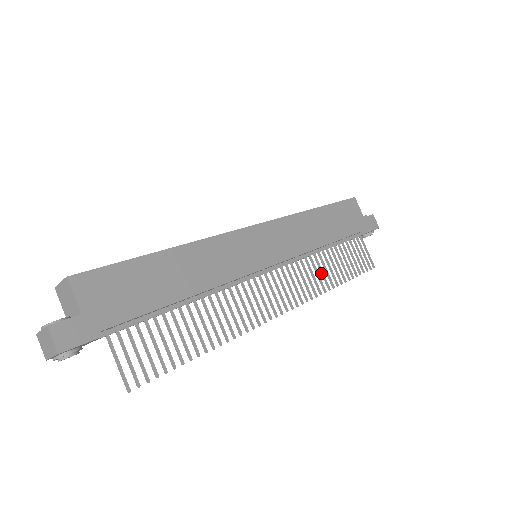
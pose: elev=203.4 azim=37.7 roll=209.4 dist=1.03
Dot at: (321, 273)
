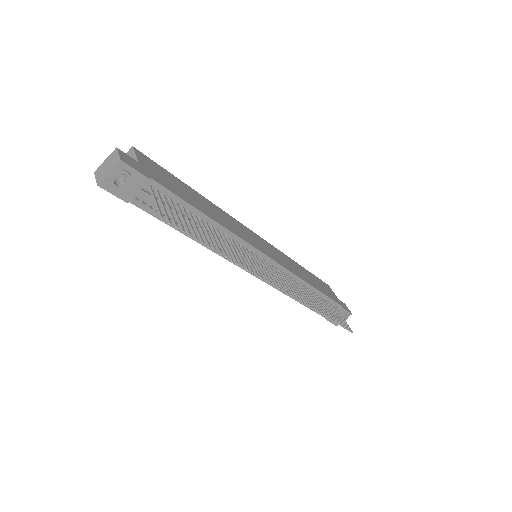
Dot at: (308, 299)
